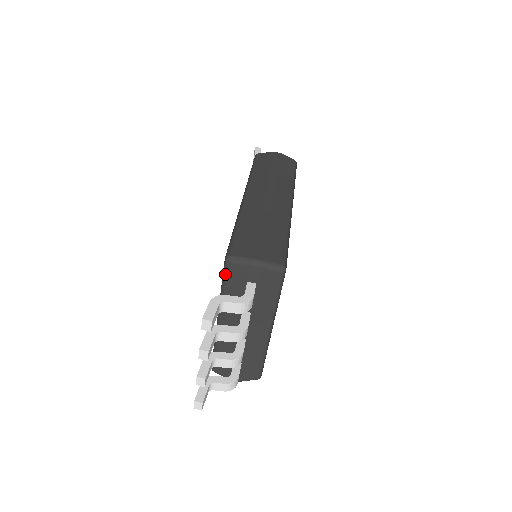
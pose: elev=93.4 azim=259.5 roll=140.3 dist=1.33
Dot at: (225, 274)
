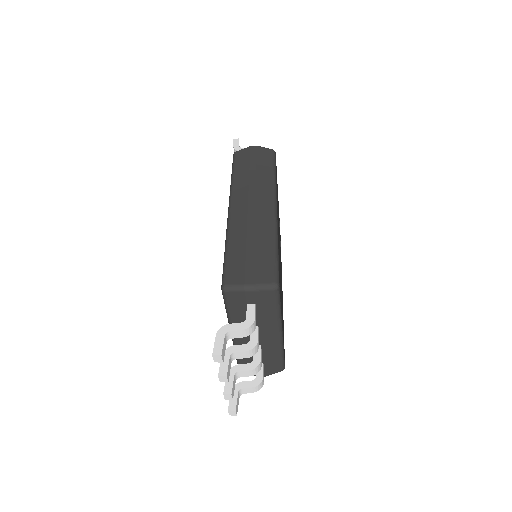
Dot at: (225, 301)
